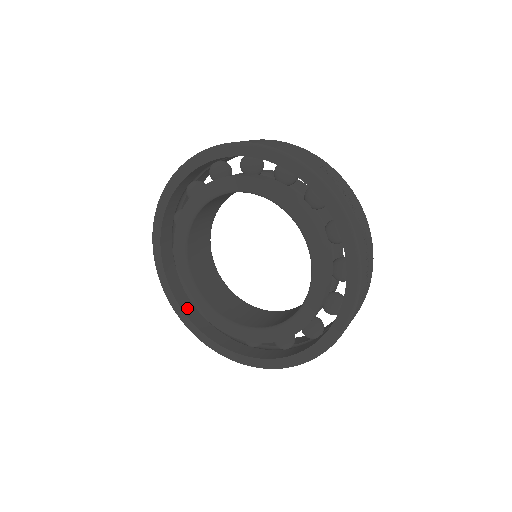
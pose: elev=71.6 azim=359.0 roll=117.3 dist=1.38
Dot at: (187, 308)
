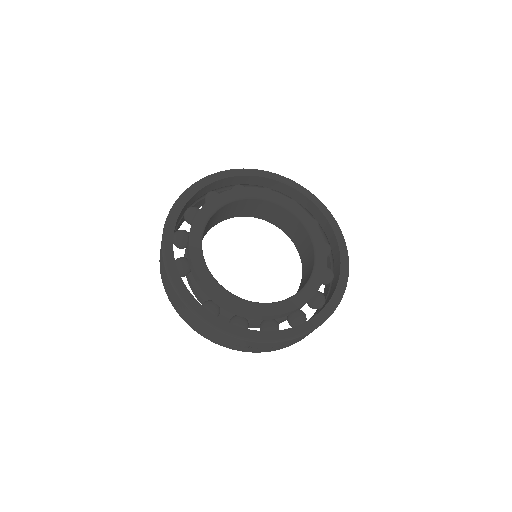
Dot at: occluded
